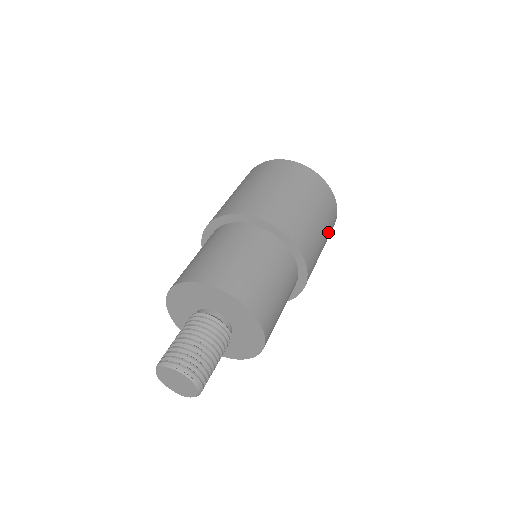
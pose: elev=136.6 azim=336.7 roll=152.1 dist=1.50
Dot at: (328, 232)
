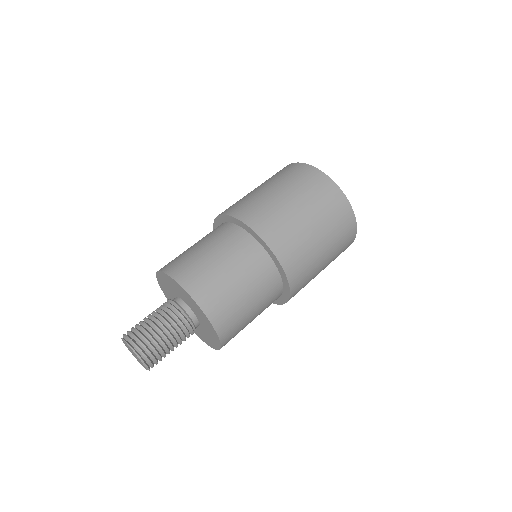
Dot at: (336, 247)
